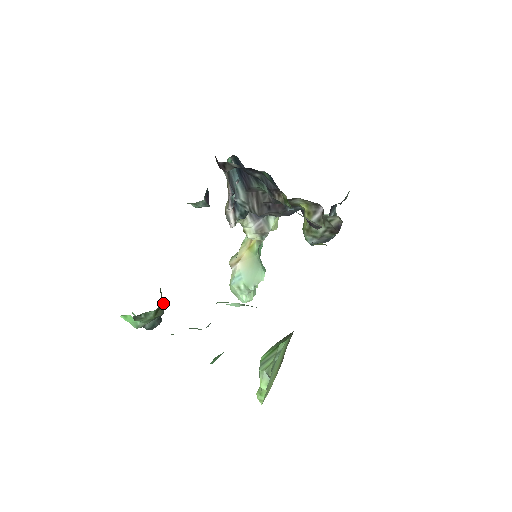
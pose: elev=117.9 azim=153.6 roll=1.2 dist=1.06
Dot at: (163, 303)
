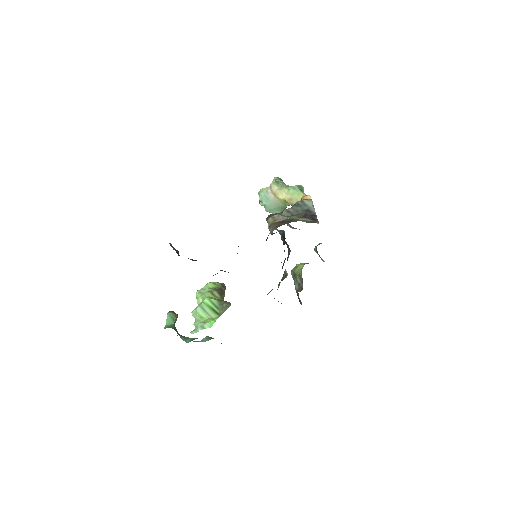
Dot at: occluded
